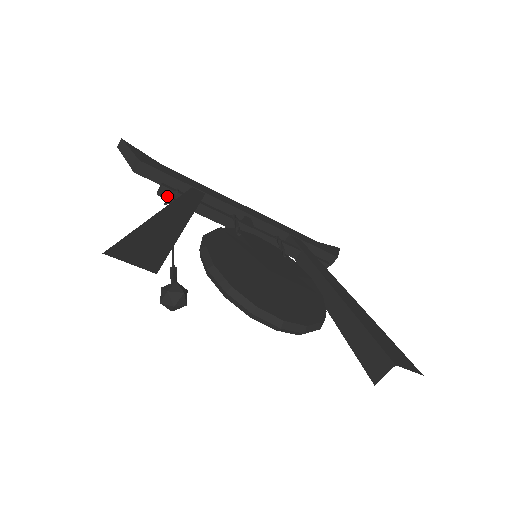
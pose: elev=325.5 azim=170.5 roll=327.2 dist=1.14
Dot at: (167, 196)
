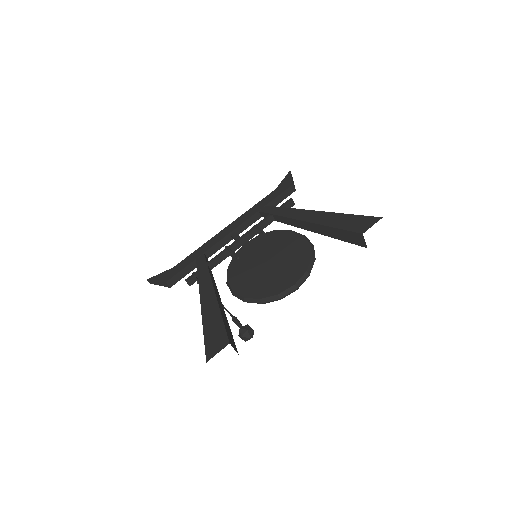
Dot at: (194, 281)
